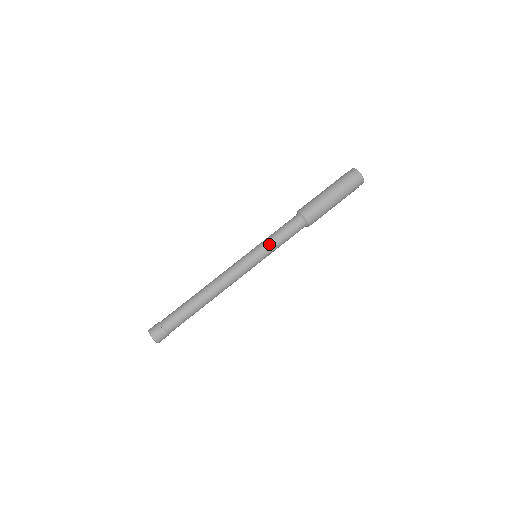
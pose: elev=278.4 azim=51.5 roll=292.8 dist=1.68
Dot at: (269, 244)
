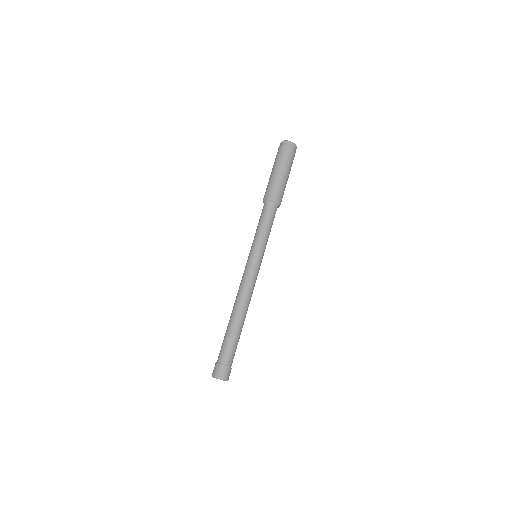
Dot at: (260, 239)
